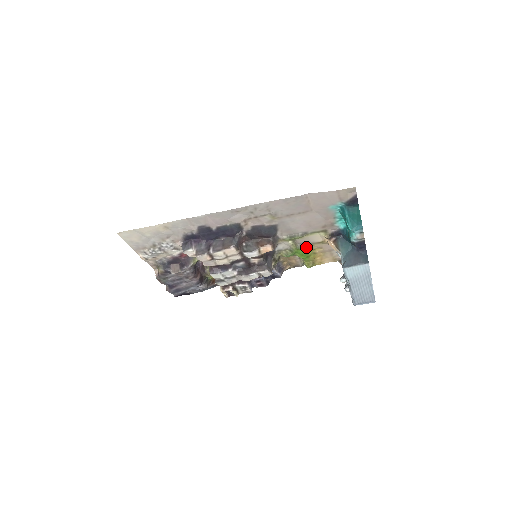
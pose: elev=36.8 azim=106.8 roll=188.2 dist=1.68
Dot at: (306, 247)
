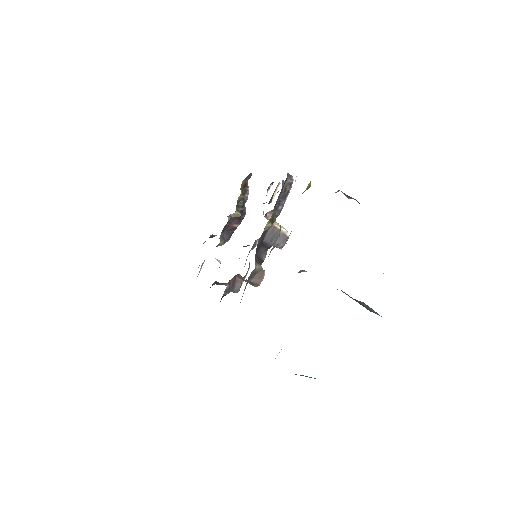
Dot at: occluded
